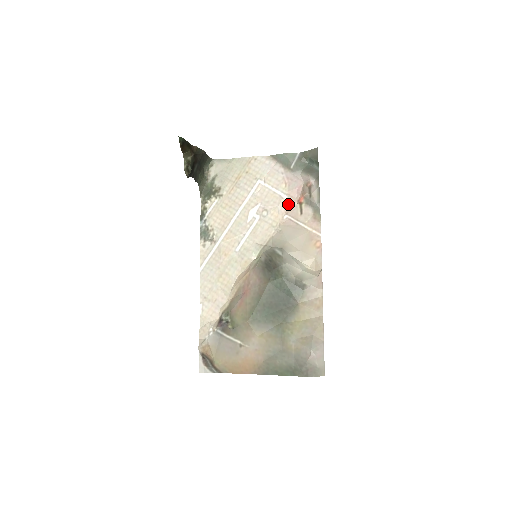
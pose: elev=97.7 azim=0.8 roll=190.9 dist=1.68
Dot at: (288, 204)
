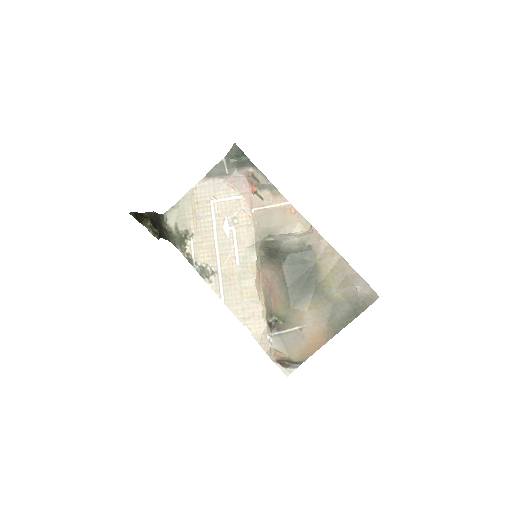
Dot at: (247, 200)
